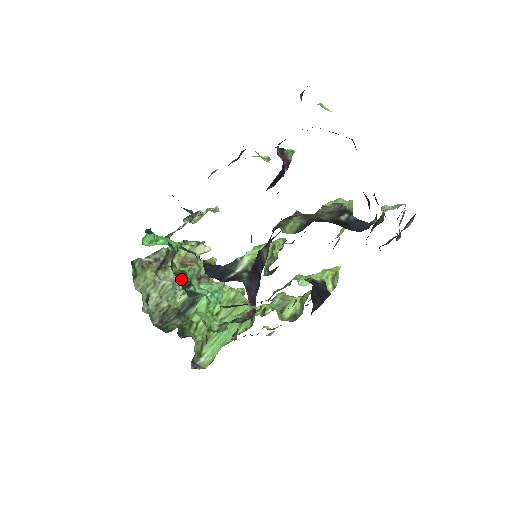
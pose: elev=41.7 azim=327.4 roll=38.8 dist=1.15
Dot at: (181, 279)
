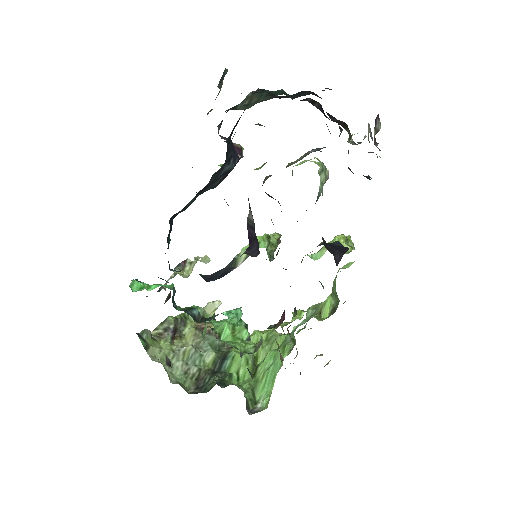
Dot at: (189, 313)
